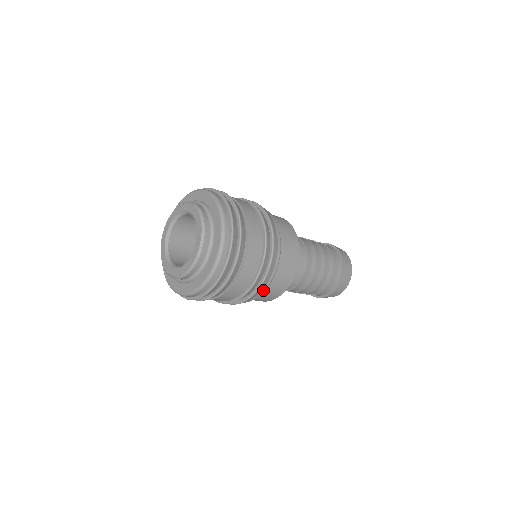
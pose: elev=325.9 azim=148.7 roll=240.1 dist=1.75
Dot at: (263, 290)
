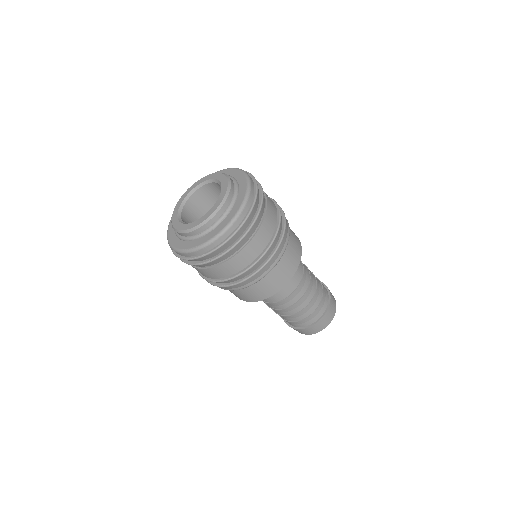
Dot at: (247, 285)
